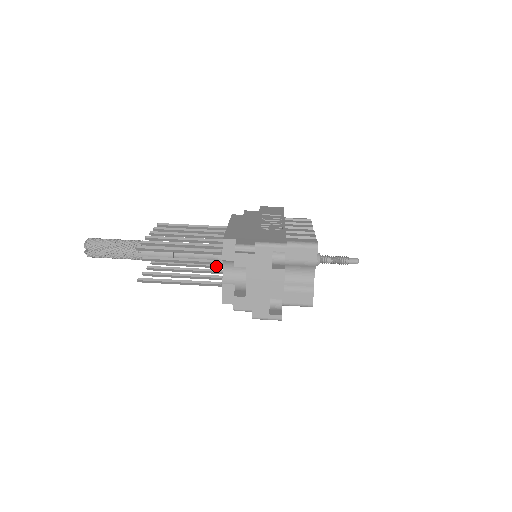
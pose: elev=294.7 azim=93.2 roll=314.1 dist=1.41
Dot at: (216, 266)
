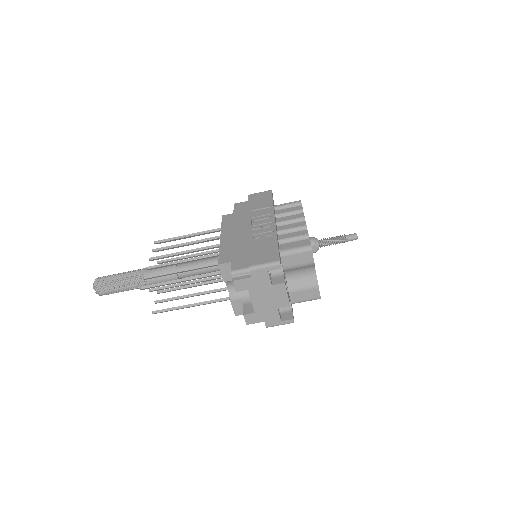
Dot at: occluded
